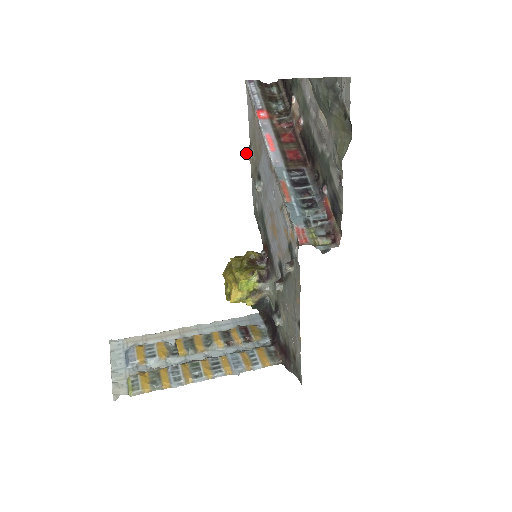
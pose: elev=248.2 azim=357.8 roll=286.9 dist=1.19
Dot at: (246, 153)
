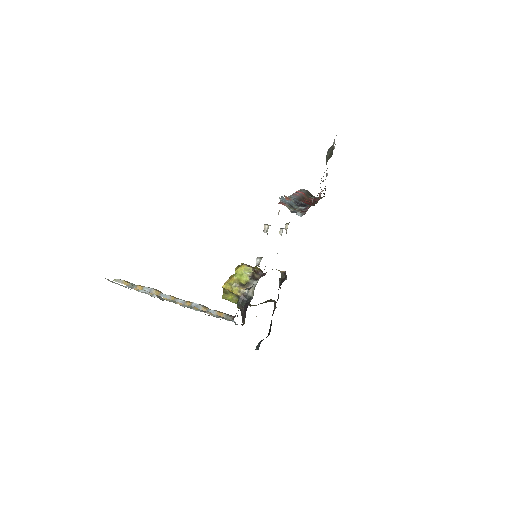
Dot at: (285, 225)
